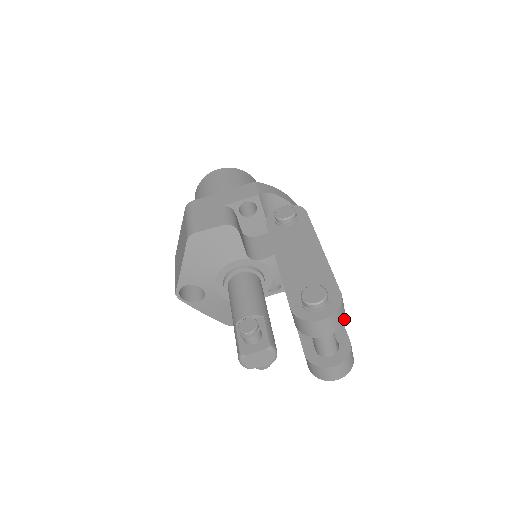
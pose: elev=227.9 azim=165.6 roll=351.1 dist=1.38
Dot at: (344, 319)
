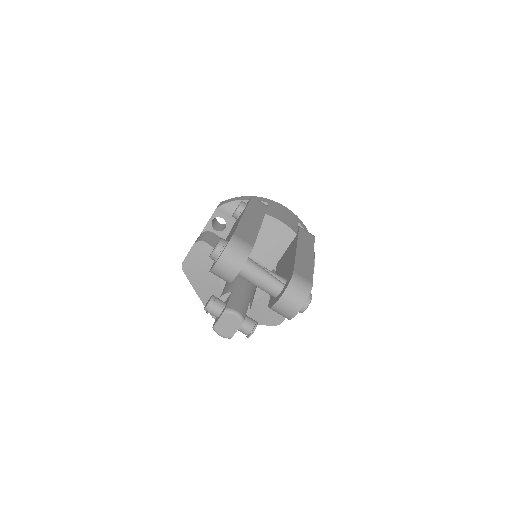
Dot at: (248, 253)
